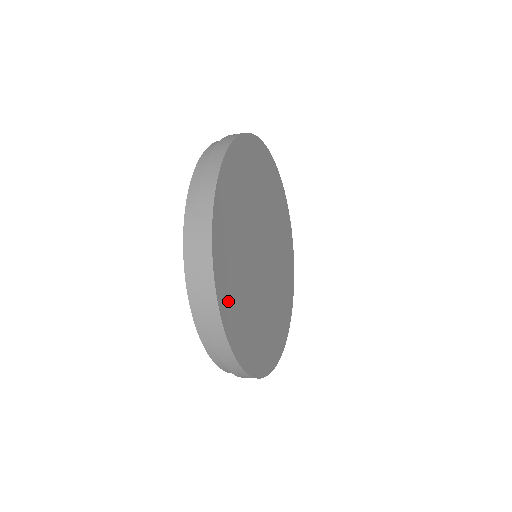
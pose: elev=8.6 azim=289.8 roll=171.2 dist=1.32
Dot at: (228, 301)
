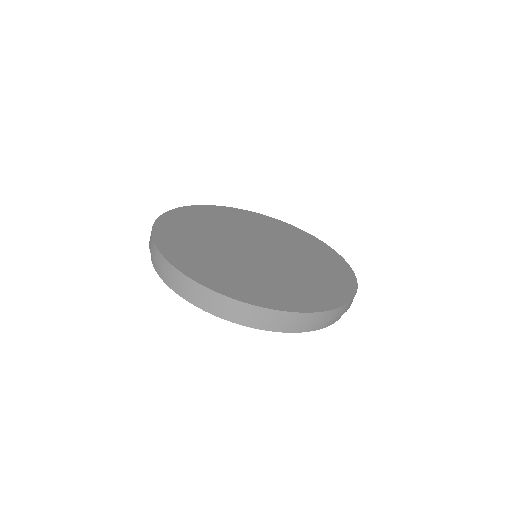
Dot at: (177, 251)
